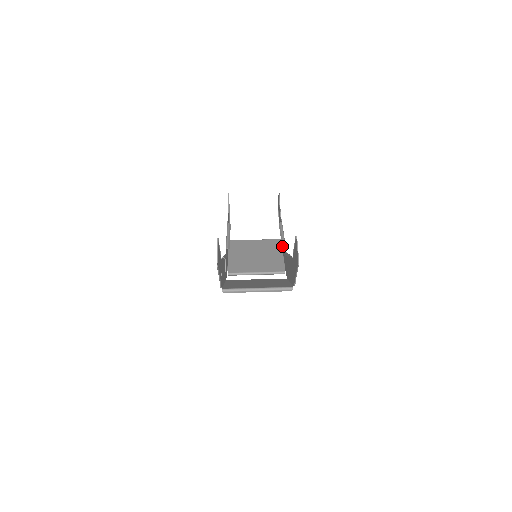
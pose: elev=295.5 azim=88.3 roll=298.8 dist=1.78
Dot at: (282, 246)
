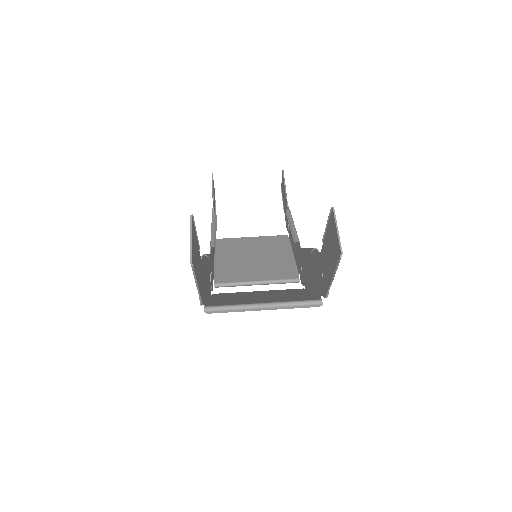
Dot at: (294, 241)
